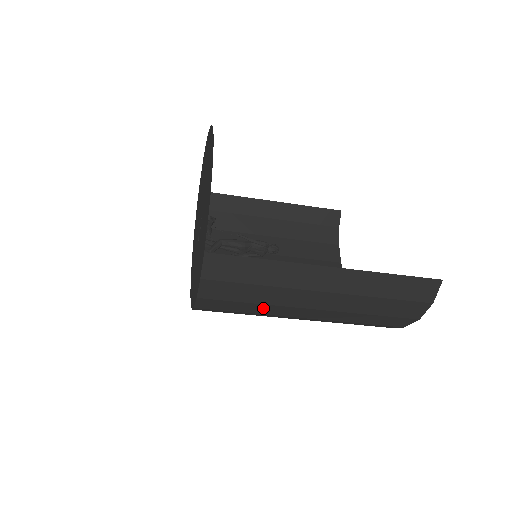
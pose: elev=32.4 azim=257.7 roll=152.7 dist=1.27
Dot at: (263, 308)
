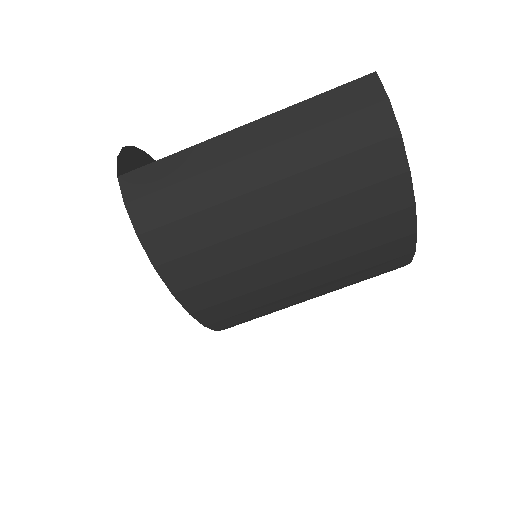
Dot at: (215, 220)
